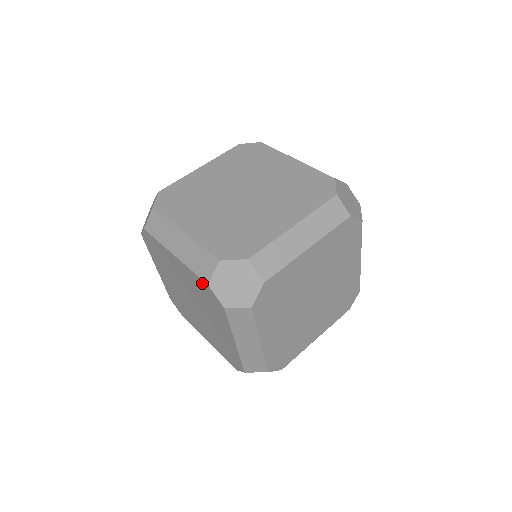
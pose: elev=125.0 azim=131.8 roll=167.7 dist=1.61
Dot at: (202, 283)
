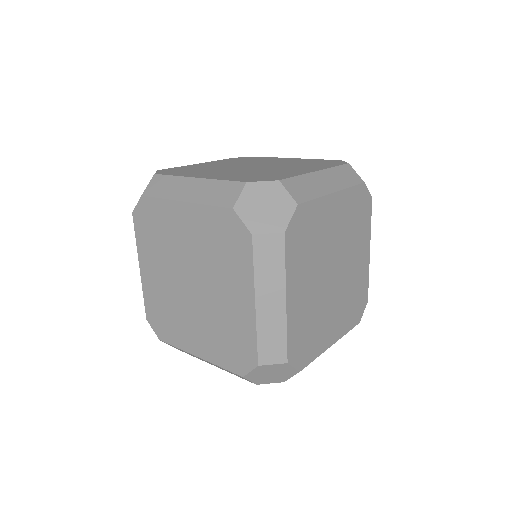
Dot at: occluded
